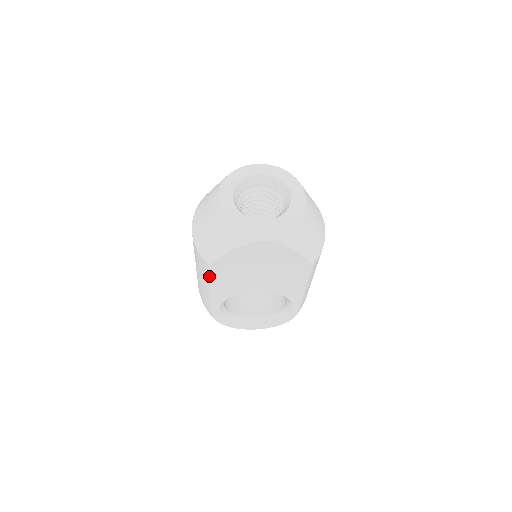
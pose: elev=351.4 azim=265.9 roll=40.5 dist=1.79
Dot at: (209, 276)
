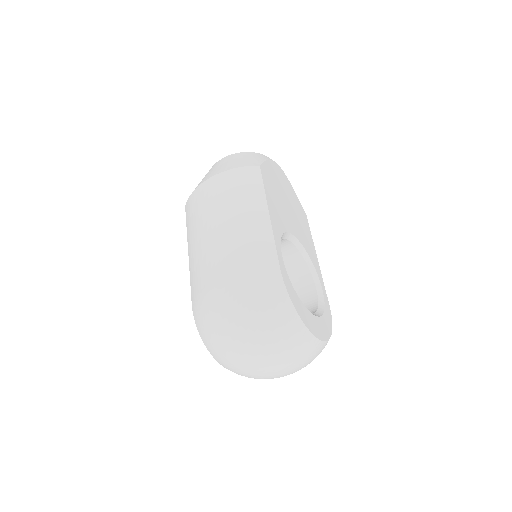
Dot at: (263, 183)
